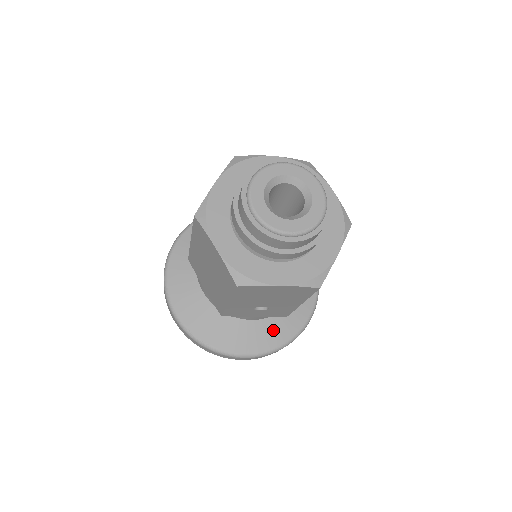
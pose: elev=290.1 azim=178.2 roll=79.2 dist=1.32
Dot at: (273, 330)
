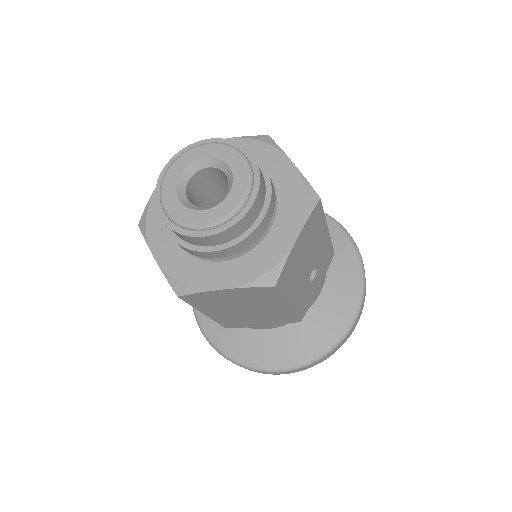
Dot at: (341, 277)
